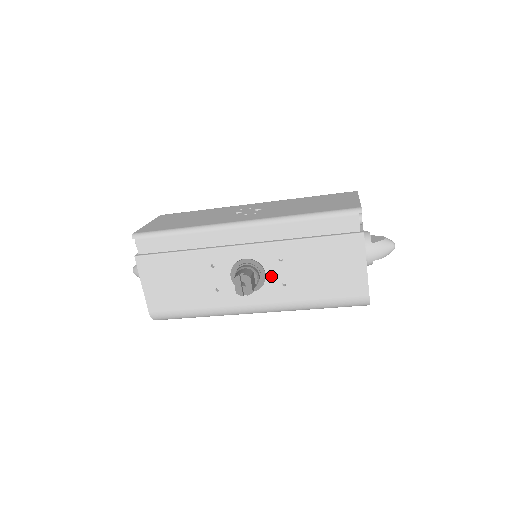
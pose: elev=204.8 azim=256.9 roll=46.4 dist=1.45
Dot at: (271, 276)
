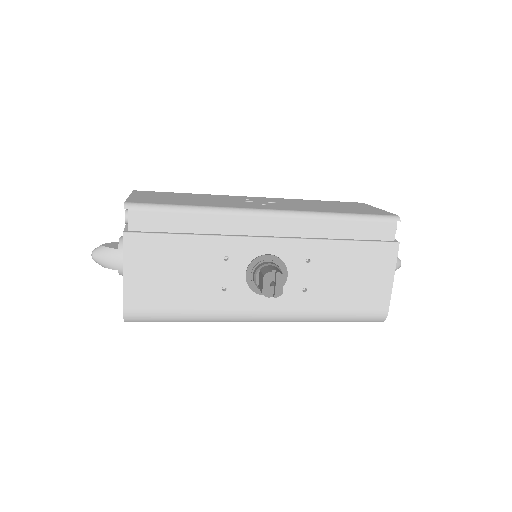
Dot at: (293, 279)
